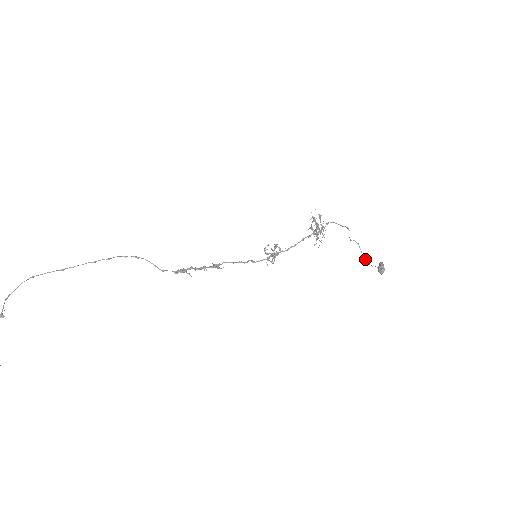
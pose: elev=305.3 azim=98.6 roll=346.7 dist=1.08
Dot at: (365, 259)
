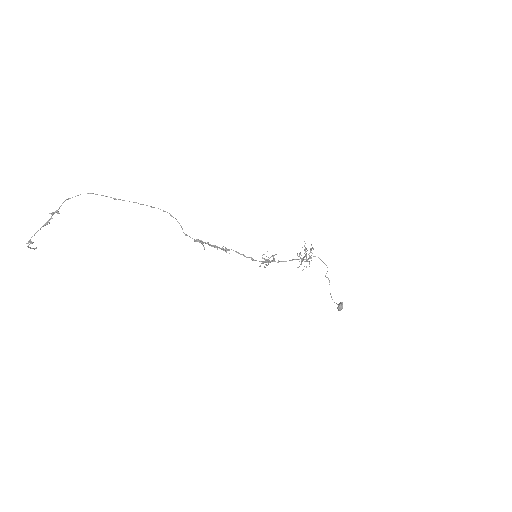
Dot at: occluded
